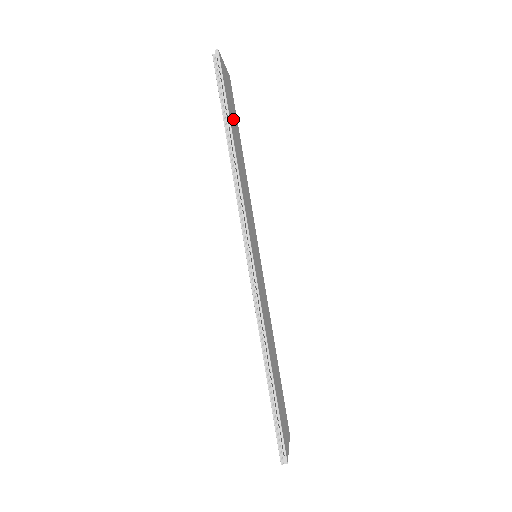
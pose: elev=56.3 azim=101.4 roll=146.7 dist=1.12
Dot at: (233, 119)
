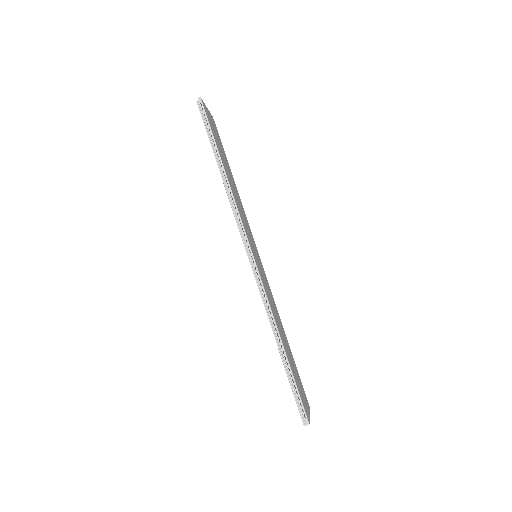
Dot at: (220, 149)
